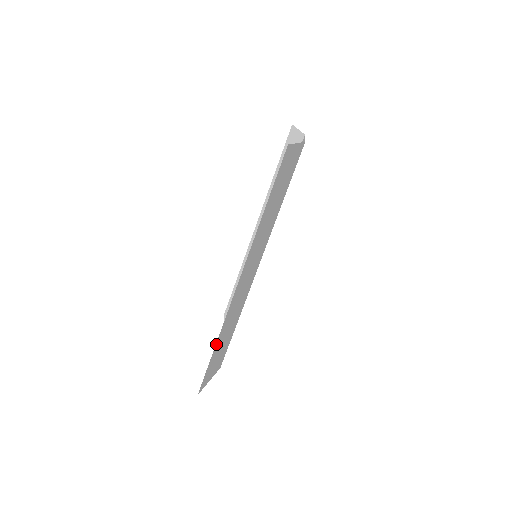
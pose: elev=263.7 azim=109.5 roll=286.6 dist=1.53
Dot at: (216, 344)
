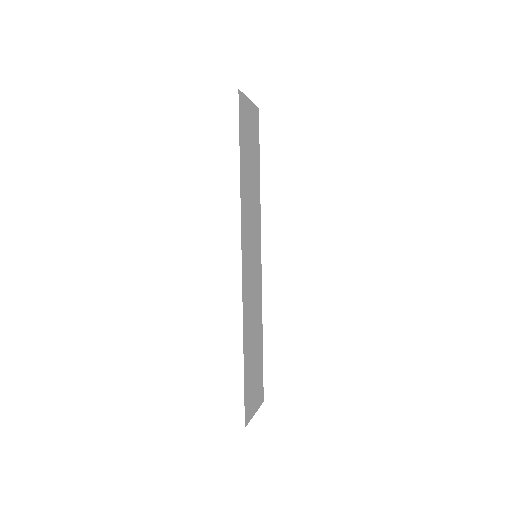
Dot at: (243, 348)
